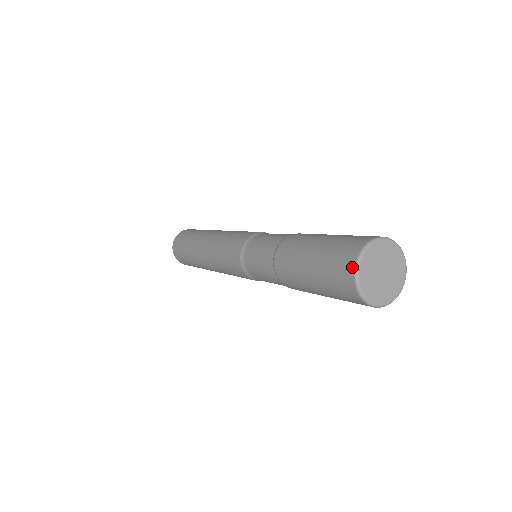
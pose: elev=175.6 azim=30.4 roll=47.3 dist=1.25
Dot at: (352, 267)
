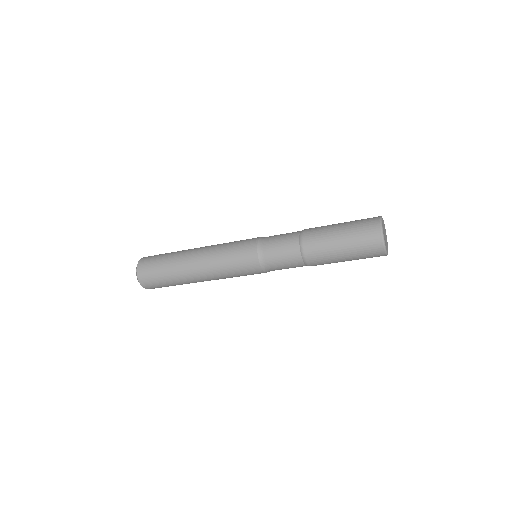
Dot at: (380, 236)
